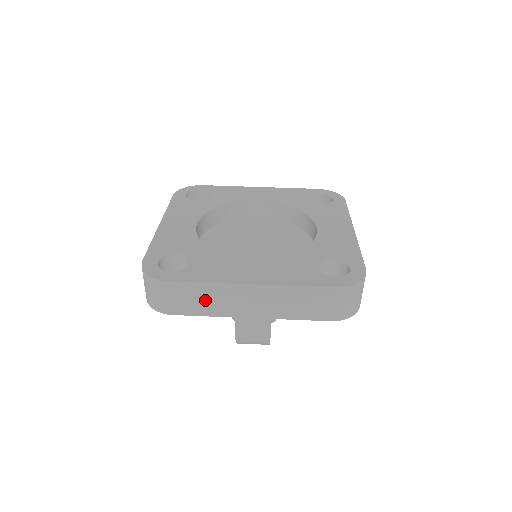
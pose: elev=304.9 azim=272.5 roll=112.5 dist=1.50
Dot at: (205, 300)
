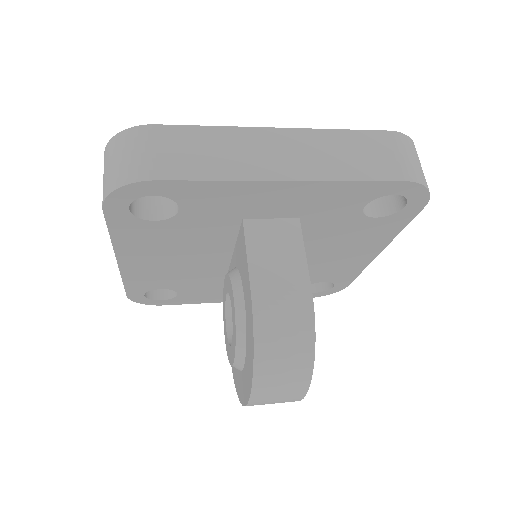
Dot at: (210, 153)
